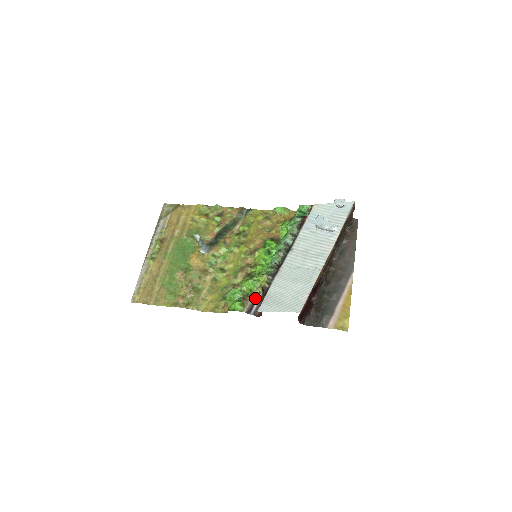
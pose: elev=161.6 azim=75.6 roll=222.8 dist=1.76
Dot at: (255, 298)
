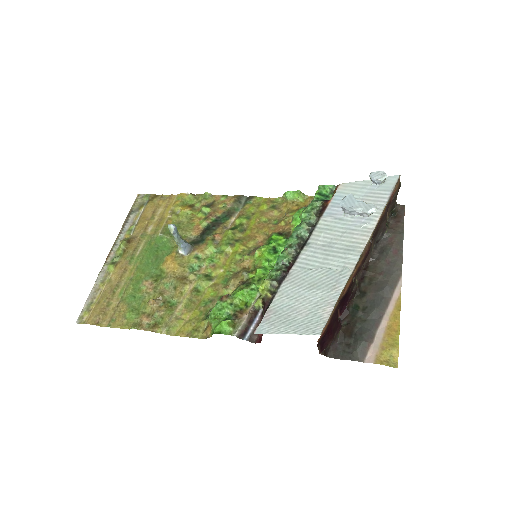
Dot at: (252, 315)
